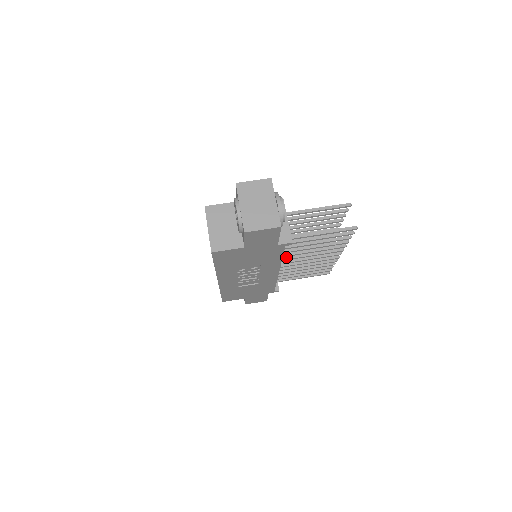
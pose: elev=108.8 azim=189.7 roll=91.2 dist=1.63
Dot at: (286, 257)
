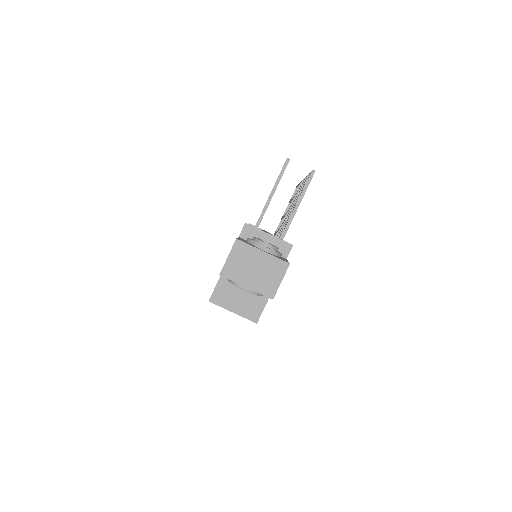
Dot at: occluded
